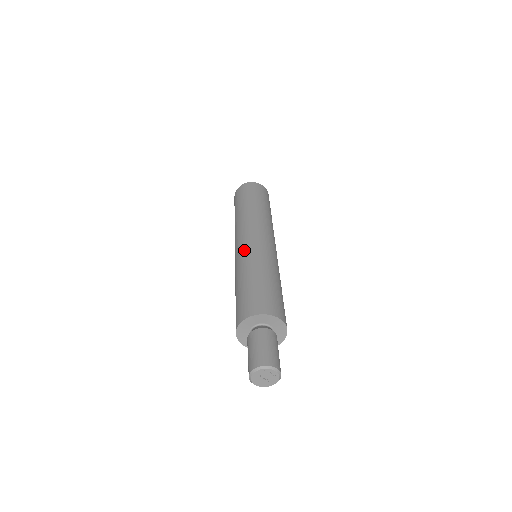
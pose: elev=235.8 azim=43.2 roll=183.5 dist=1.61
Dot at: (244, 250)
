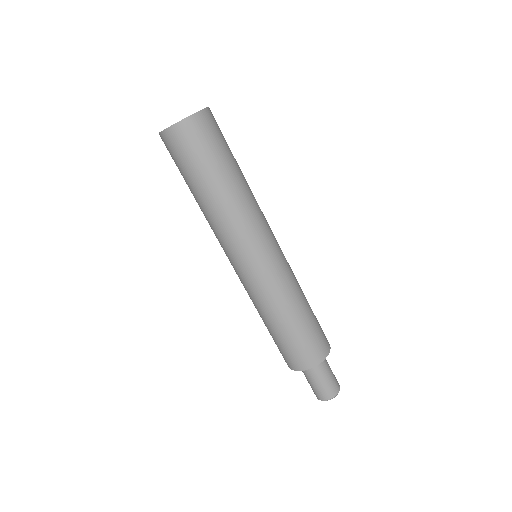
Dot at: (257, 283)
